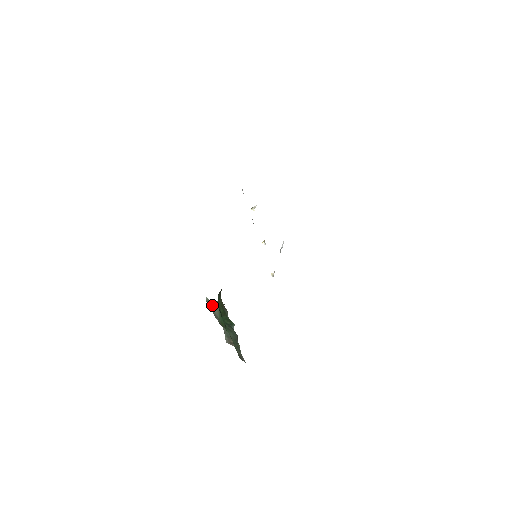
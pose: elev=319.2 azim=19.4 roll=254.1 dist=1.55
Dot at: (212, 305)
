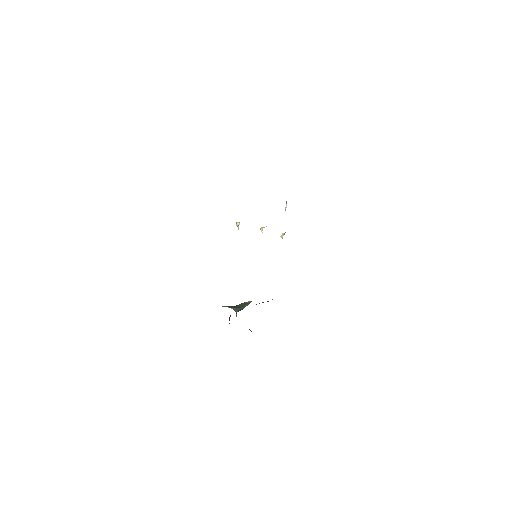
Dot at: (229, 307)
